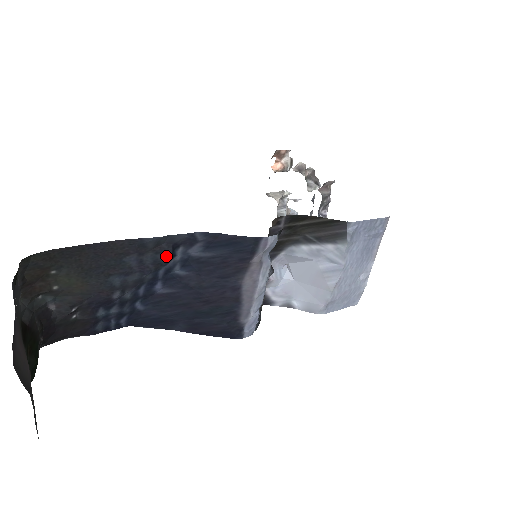
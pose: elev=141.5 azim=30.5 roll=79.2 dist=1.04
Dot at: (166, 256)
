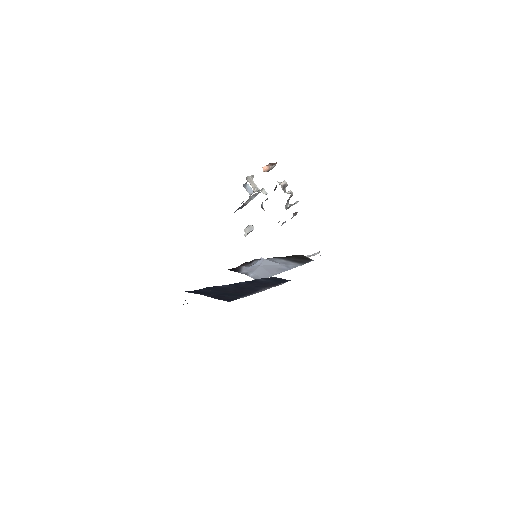
Dot at: occluded
